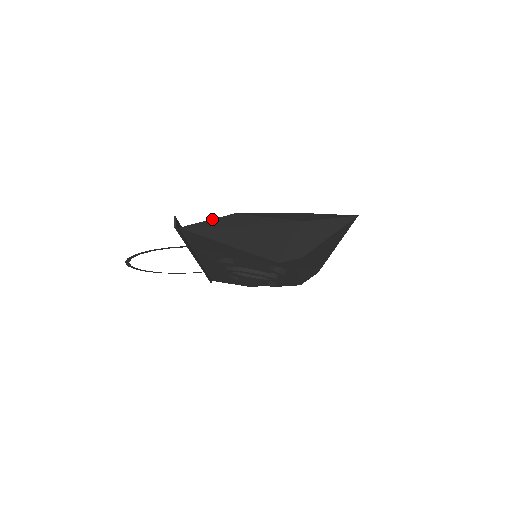
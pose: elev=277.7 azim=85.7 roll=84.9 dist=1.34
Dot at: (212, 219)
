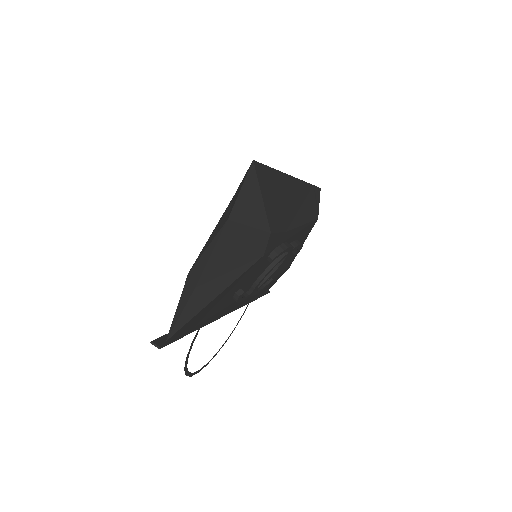
Dot at: (179, 301)
